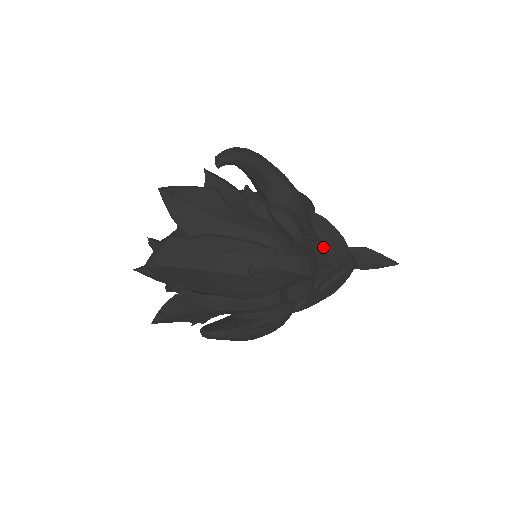
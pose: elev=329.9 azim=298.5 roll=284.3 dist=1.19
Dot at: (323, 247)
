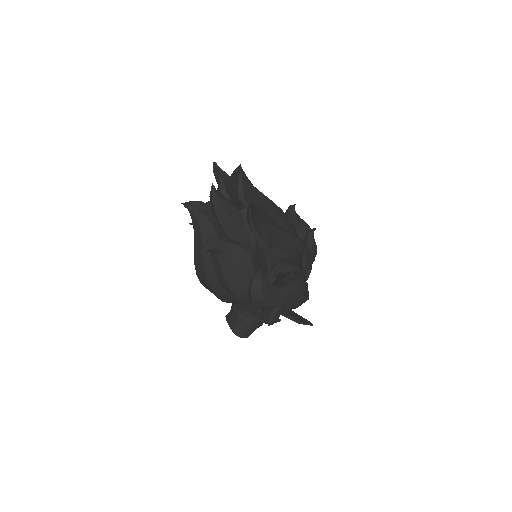
Dot at: occluded
